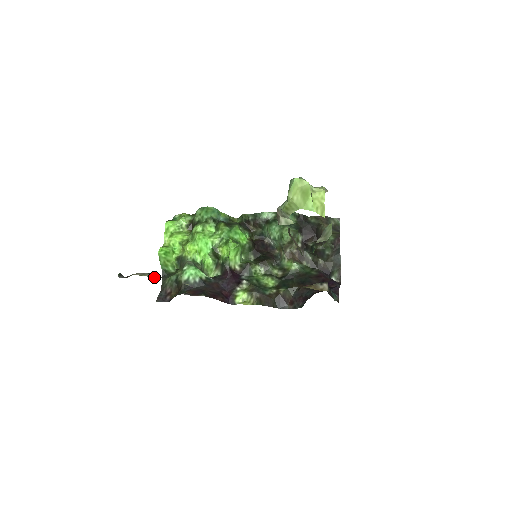
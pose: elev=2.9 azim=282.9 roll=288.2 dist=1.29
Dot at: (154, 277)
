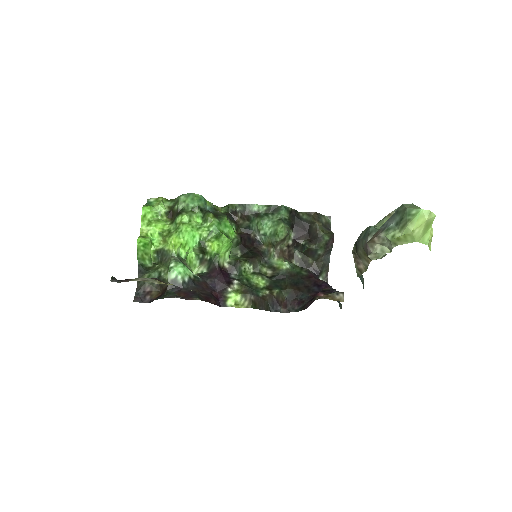
Dot at: (158, 283)
